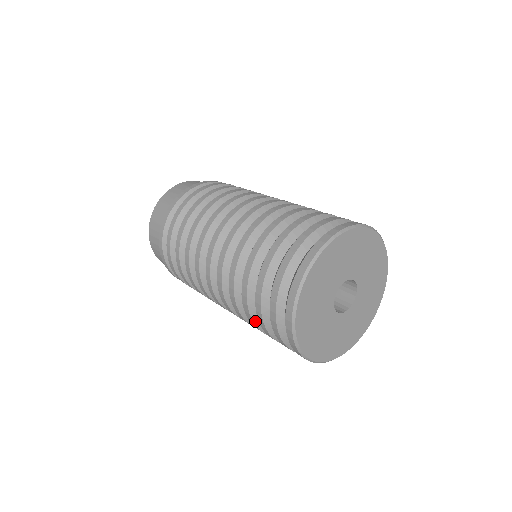
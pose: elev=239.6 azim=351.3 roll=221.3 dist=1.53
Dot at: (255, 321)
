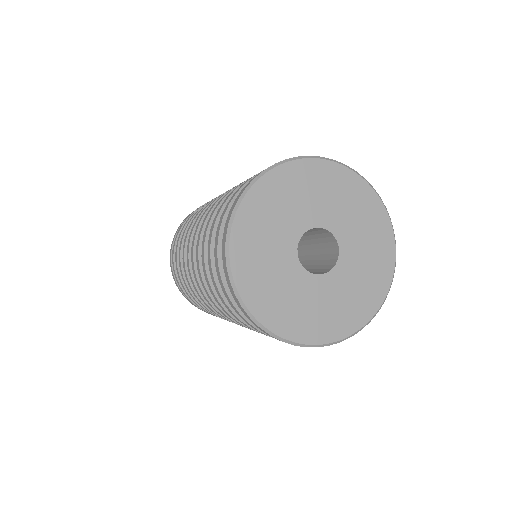
Dot at: (207, 246)
